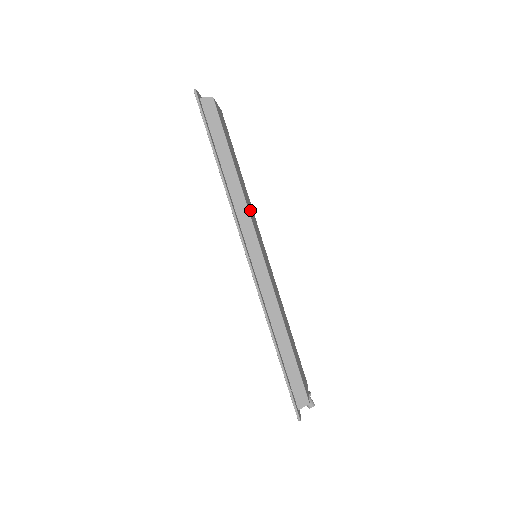
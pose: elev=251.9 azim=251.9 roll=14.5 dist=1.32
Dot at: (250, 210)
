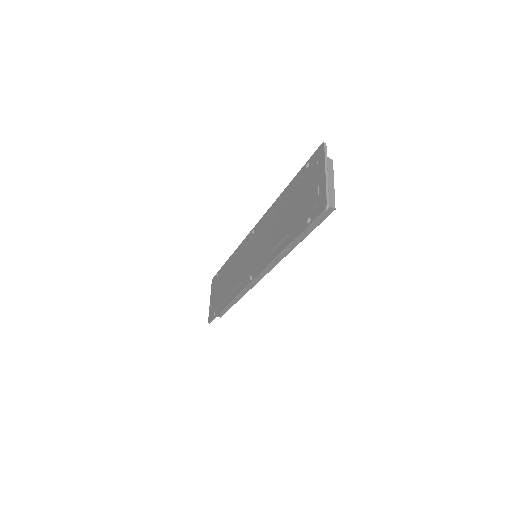
Dot at: occluded
